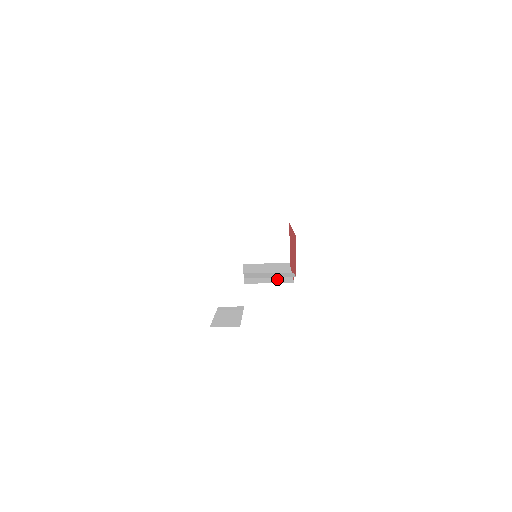
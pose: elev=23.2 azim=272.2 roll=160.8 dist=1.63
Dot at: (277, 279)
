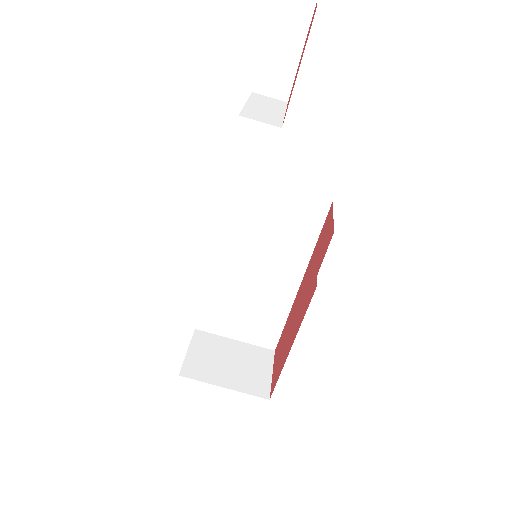
Dot at: occluded
